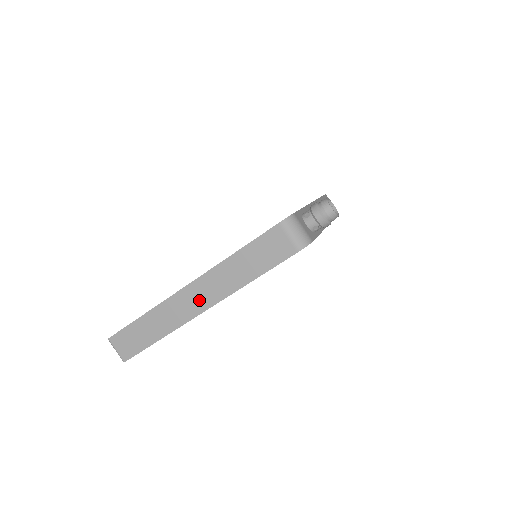
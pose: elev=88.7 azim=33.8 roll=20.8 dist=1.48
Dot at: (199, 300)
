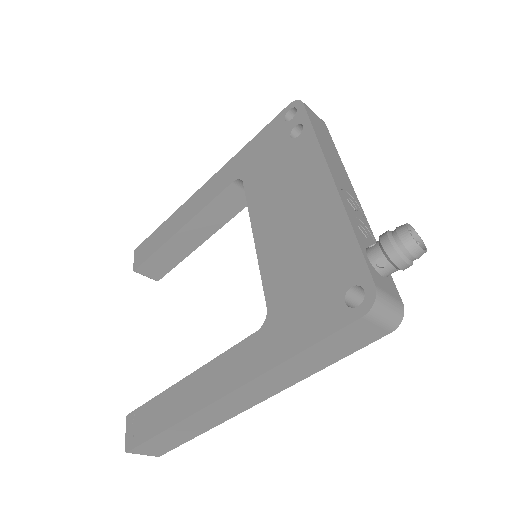
Dot at: (247, 400)
